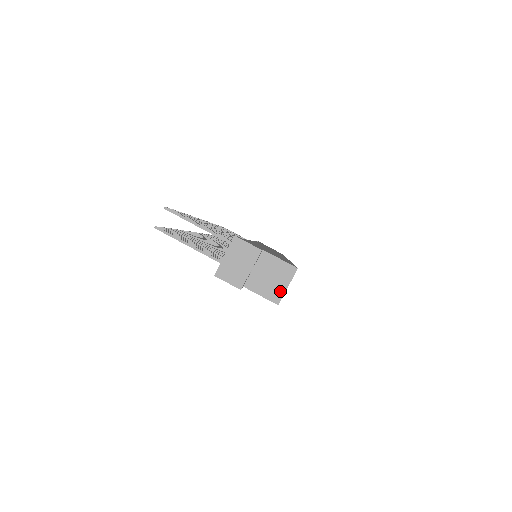
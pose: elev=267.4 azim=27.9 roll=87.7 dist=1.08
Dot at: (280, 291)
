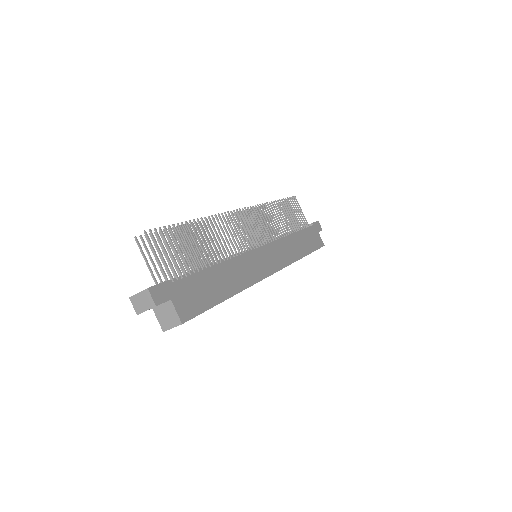
Dot at: (168, 327)
